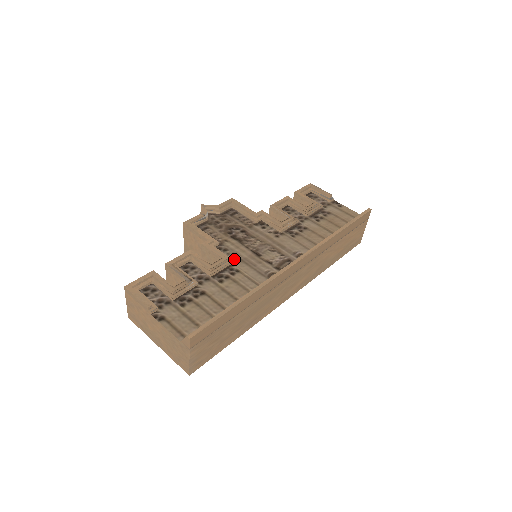
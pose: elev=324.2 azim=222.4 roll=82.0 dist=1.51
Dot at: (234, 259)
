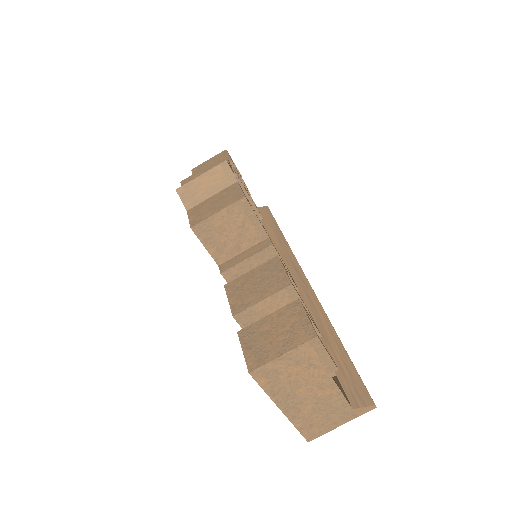
Dot at: occluded
